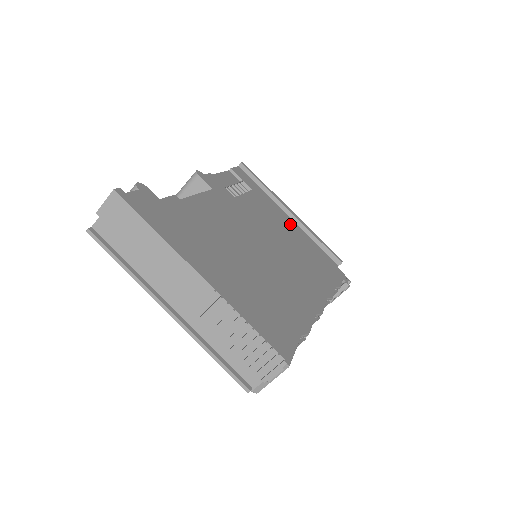
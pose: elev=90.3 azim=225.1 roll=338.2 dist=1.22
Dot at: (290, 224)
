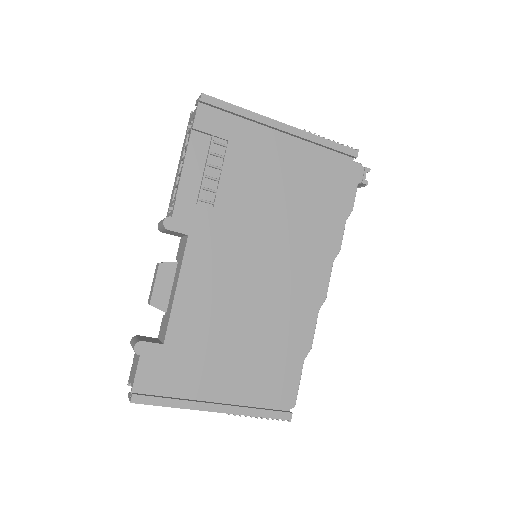
Dot at: (285, 150)
